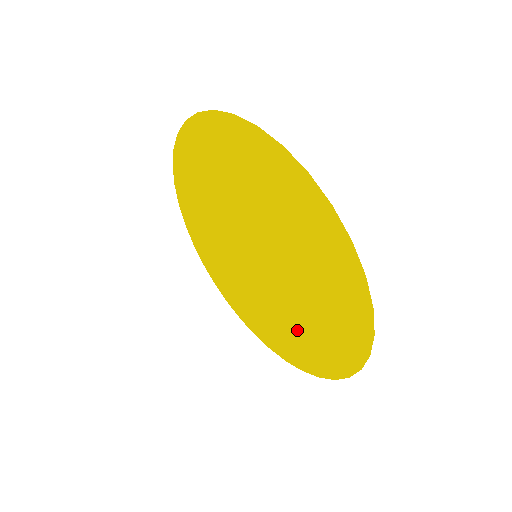
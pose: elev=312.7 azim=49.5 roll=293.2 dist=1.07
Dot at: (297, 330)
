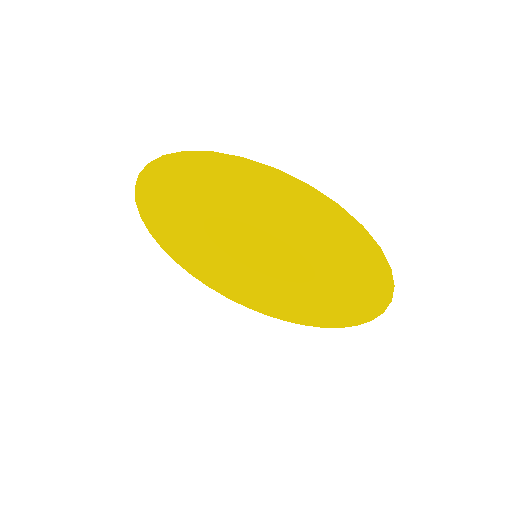
Dot at: (278, 299)
